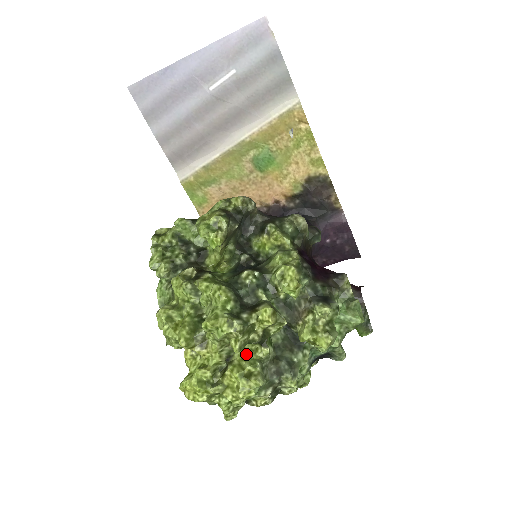
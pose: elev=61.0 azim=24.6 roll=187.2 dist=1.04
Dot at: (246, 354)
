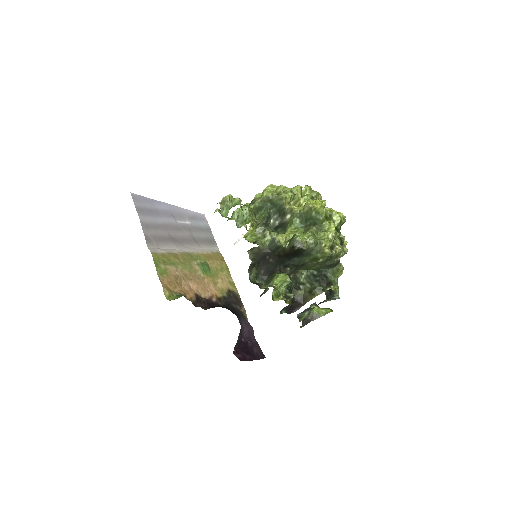
Dot at: occluded
